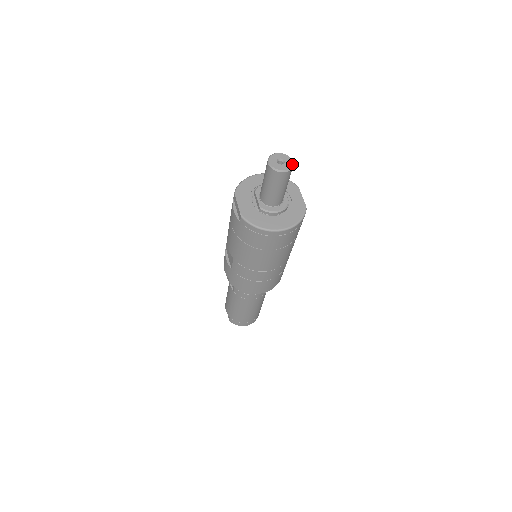
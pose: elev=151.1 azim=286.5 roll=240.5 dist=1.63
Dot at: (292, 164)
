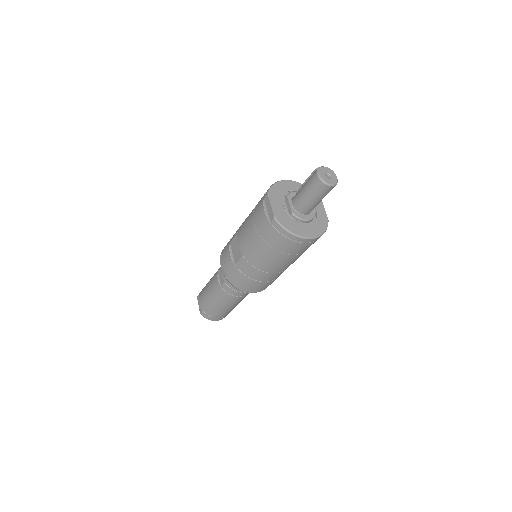
Dot at: (337, 180)
